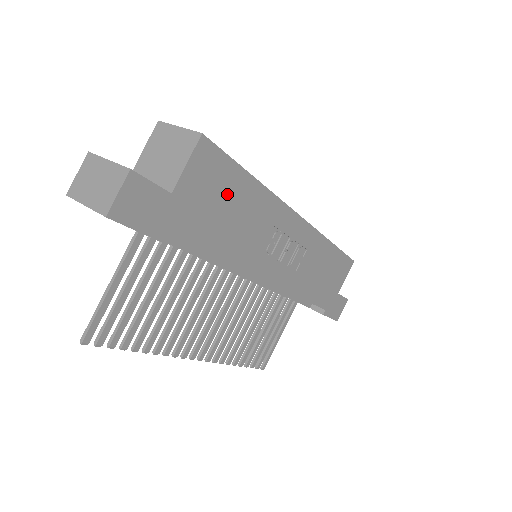
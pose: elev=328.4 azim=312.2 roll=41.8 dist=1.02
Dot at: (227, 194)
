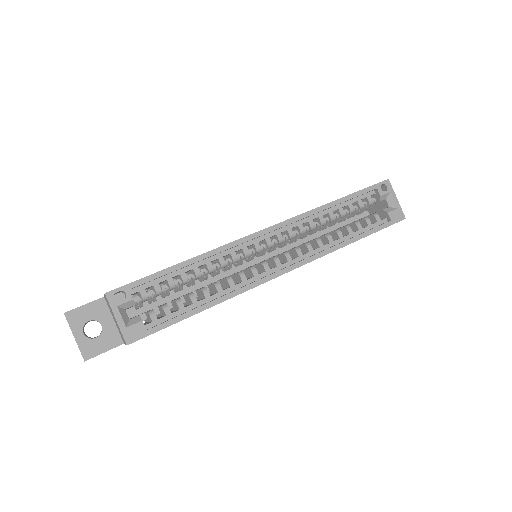
Dot at: occluded
